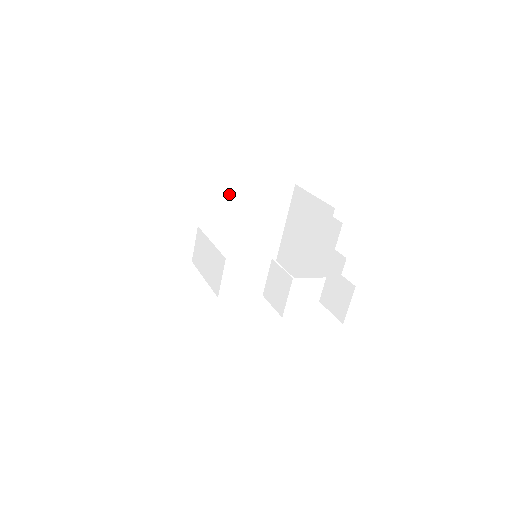
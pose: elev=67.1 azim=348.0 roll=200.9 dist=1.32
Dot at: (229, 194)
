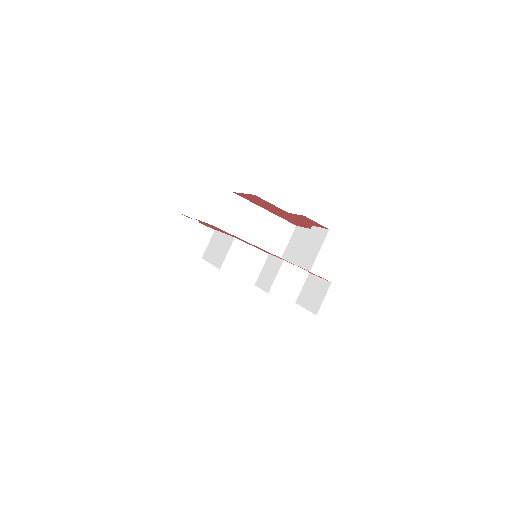
Dot at: (245, 213)
